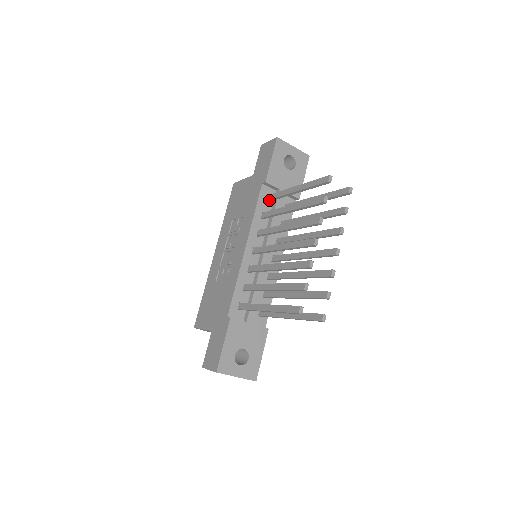
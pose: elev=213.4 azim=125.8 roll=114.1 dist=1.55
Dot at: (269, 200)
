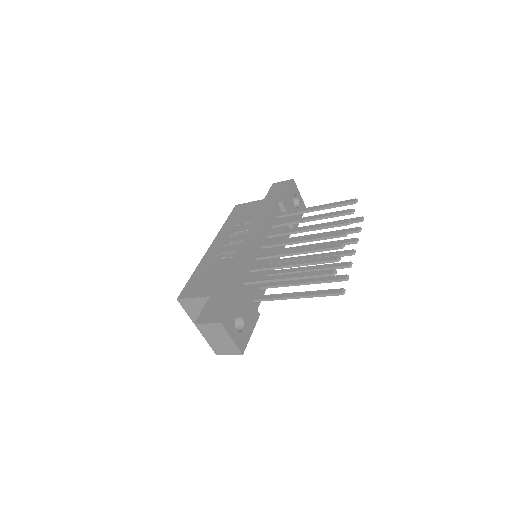
Dot at: (281, 216)
